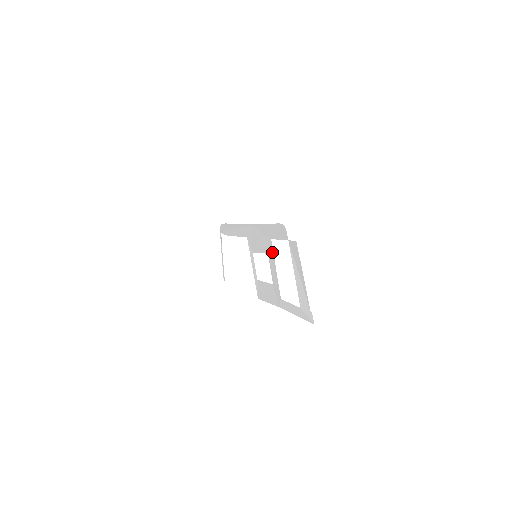
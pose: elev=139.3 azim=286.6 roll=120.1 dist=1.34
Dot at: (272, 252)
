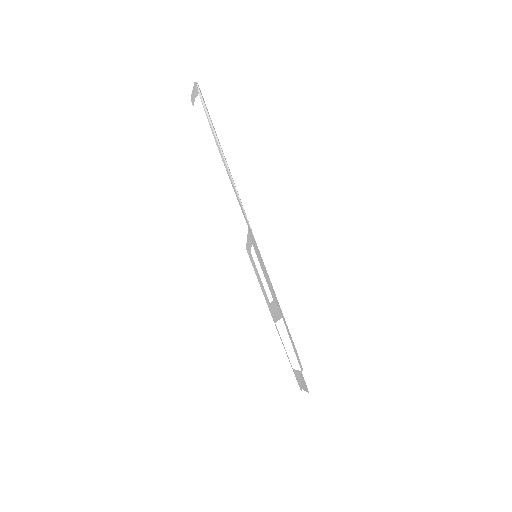
Dot at: (279, 316)
